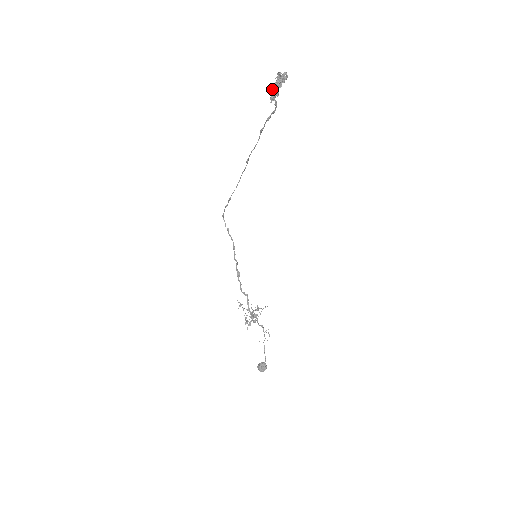
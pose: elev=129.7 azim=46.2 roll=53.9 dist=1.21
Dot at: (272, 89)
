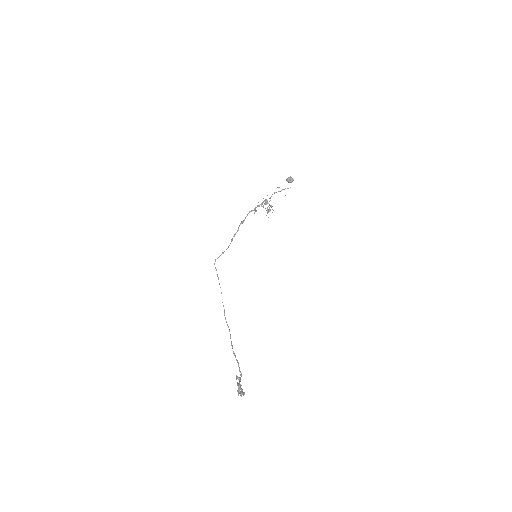
Dot at: occluded
